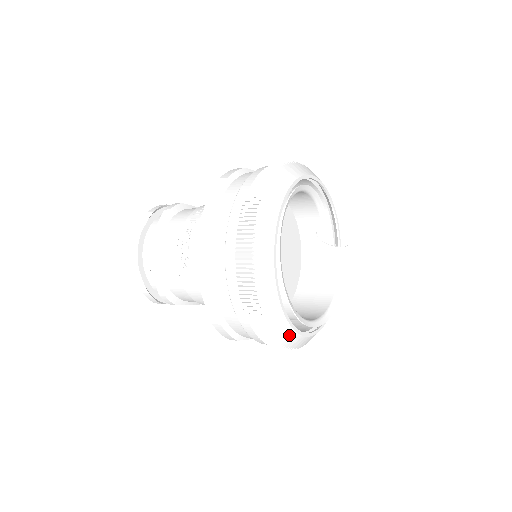
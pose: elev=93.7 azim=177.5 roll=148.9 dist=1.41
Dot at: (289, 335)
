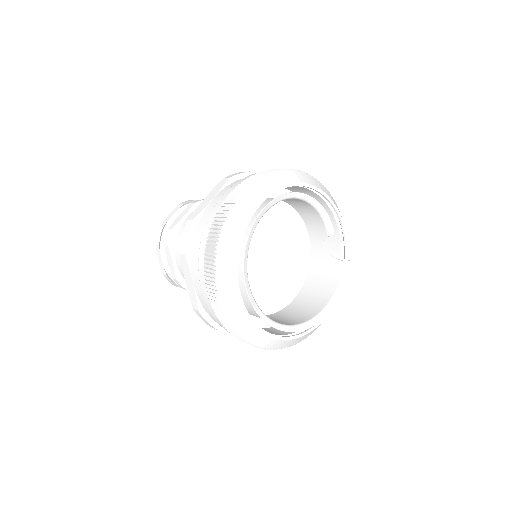
Dot at: (252, 332)
